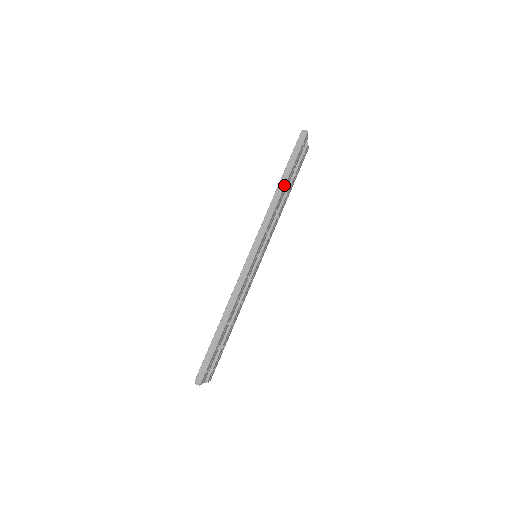
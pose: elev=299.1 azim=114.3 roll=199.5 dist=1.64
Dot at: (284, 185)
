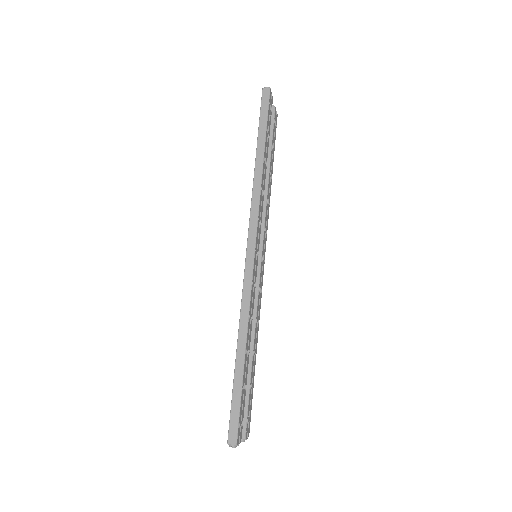
Dot at: (262, 157)
